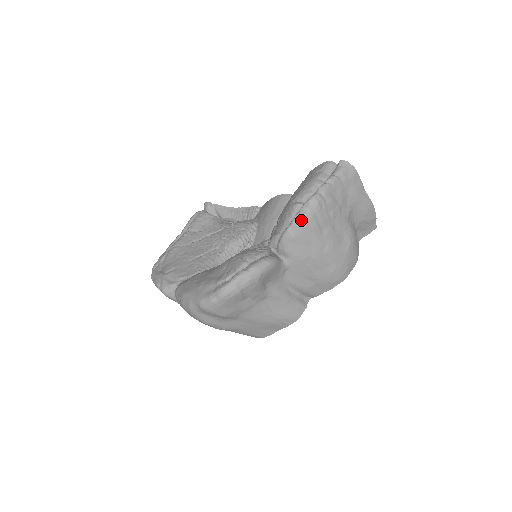
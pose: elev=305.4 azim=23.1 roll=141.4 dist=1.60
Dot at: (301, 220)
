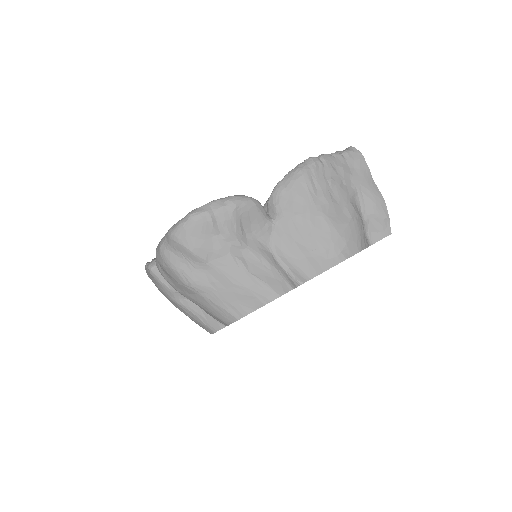
Dot at: (294, 173)
